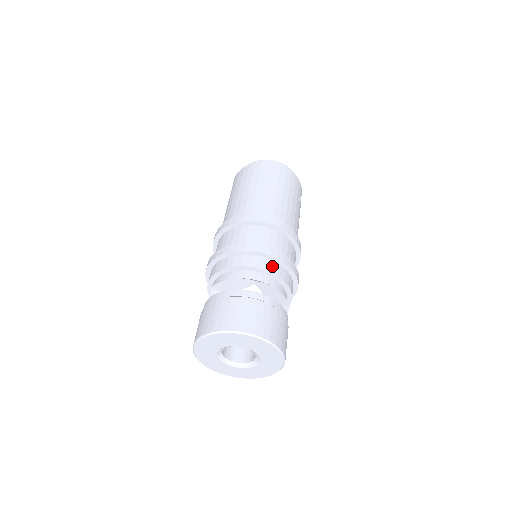
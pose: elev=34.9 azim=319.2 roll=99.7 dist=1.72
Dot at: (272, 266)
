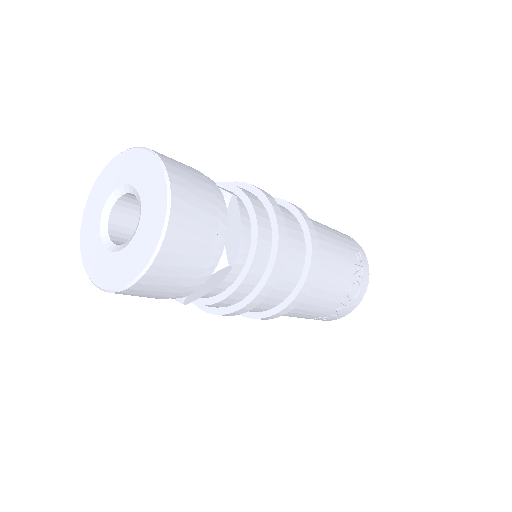
Dot at: occluded
